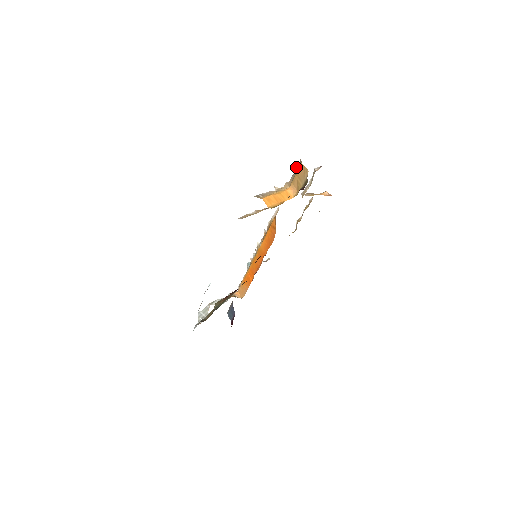
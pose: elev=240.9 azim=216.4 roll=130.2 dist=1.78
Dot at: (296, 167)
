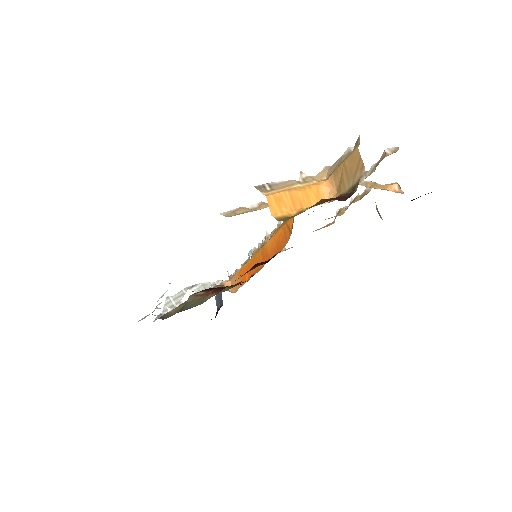
Dot at: (349, 147)
